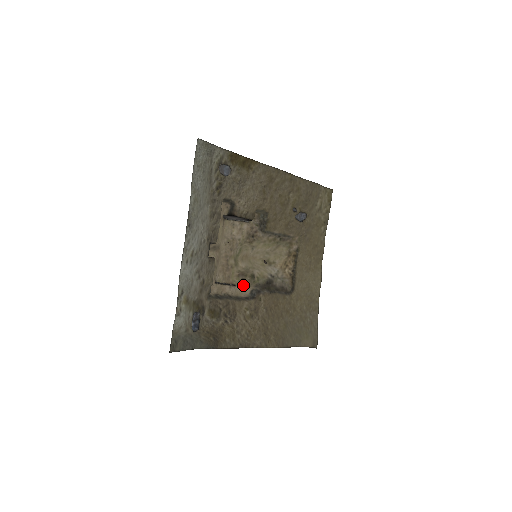
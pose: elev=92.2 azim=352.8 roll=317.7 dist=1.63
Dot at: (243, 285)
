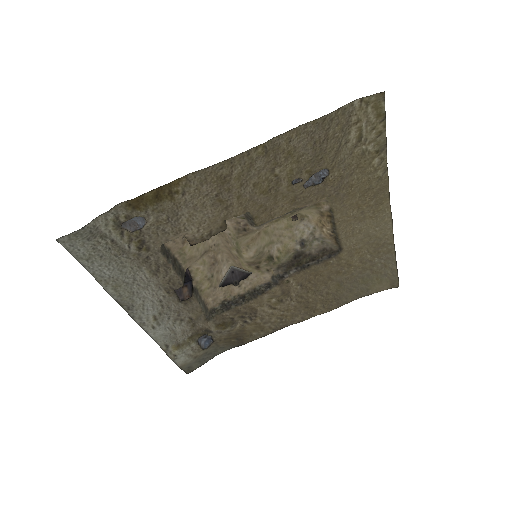
Dot at: (260, 271)
